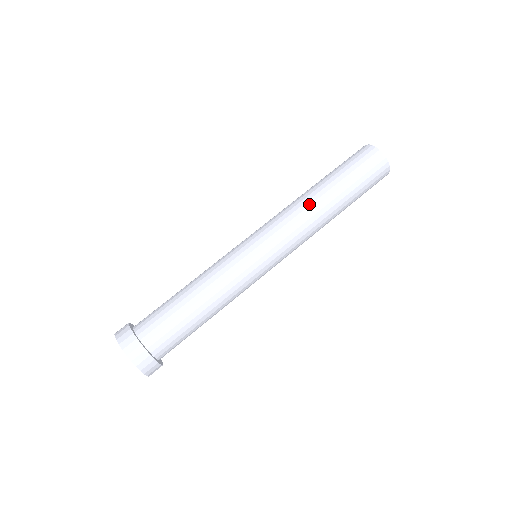
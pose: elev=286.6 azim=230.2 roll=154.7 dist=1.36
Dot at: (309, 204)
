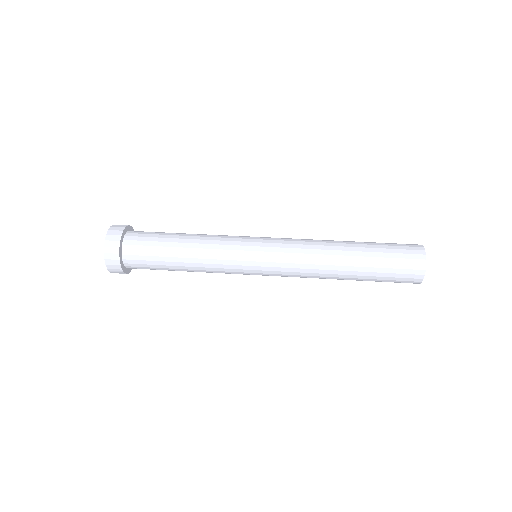
Dot at: (326, 242)
